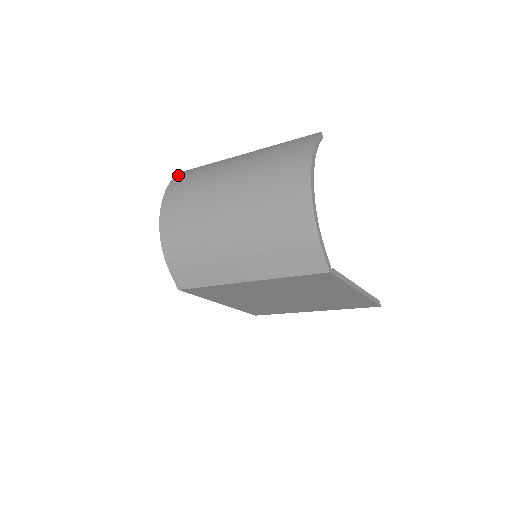
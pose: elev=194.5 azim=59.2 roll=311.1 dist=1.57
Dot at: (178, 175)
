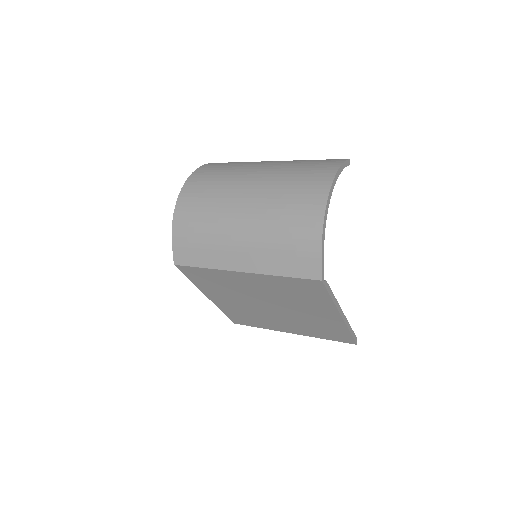
Dot at: (208, 164)
